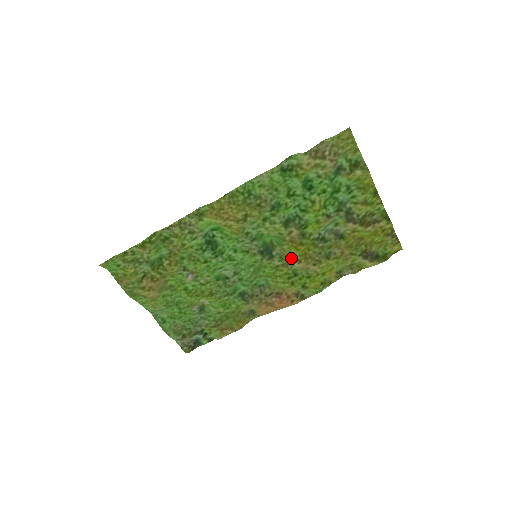
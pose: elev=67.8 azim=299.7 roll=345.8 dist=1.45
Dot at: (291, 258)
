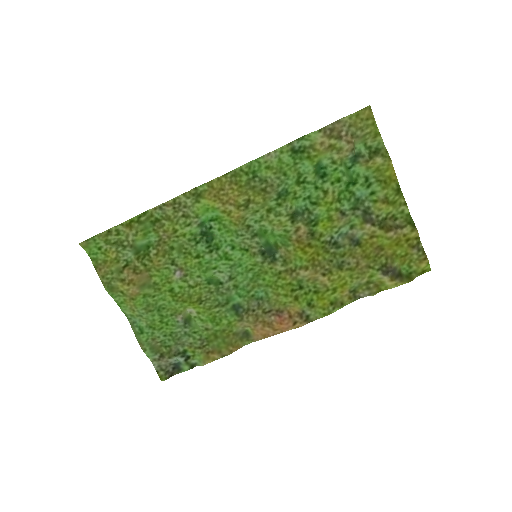
Dot at: (296, 263)
